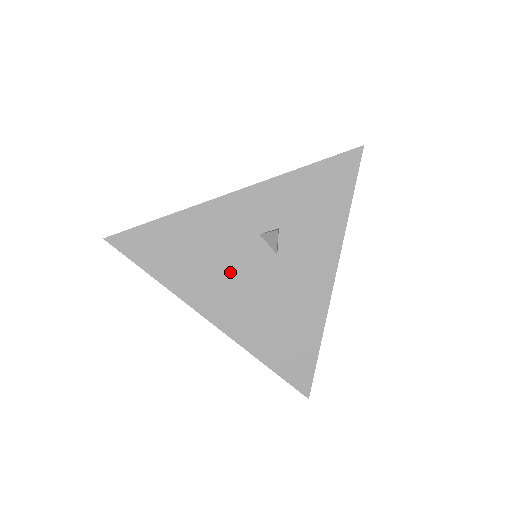
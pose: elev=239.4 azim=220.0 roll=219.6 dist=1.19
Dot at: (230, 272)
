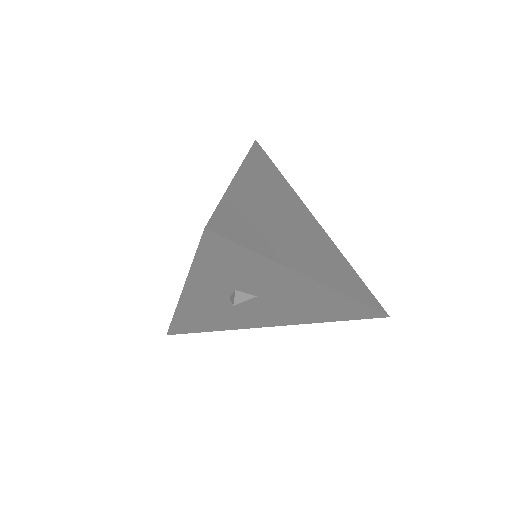
Dot at: (244, 313)
